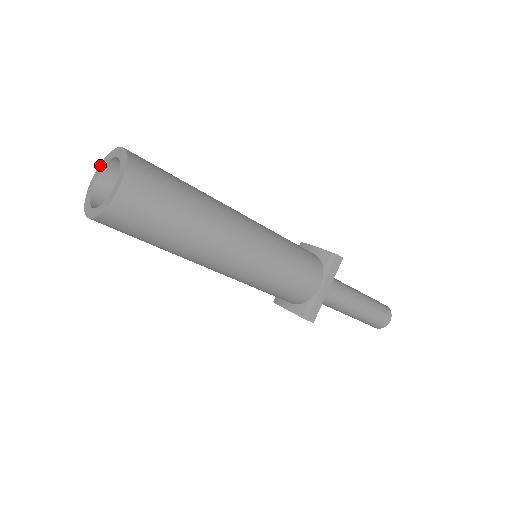
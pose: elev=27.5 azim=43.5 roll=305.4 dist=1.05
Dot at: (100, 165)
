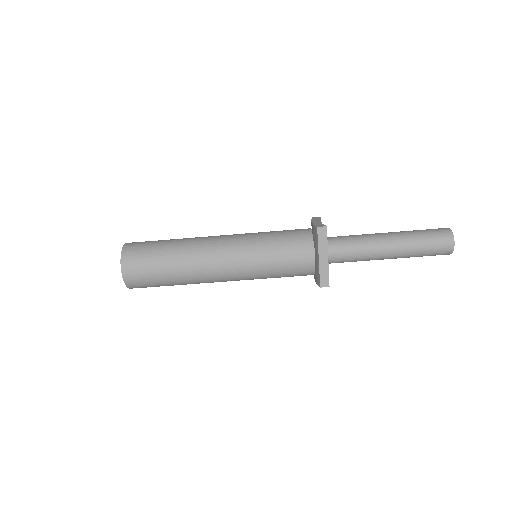
Dot at: occluded
